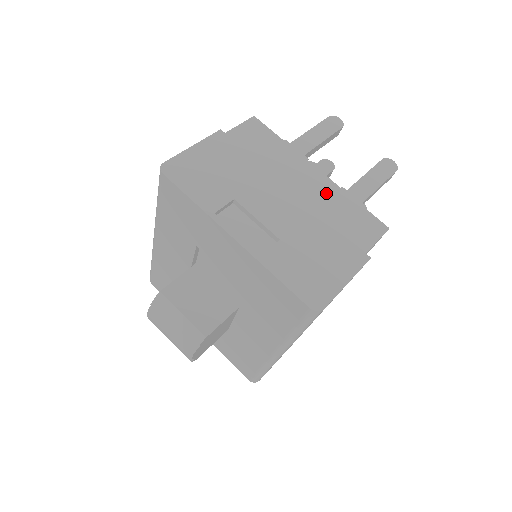
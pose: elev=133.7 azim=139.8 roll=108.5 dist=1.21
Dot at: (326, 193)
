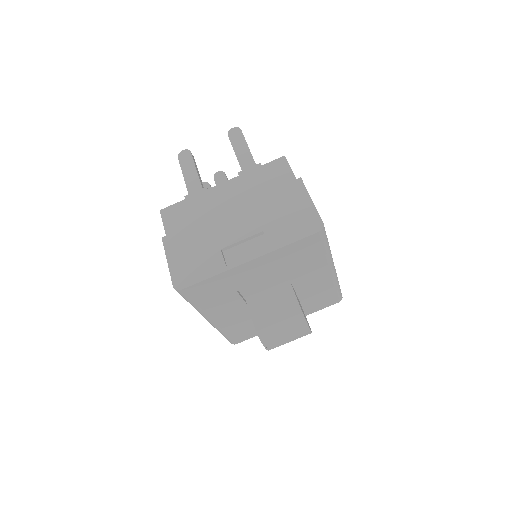
Dot at: (241, 186)
